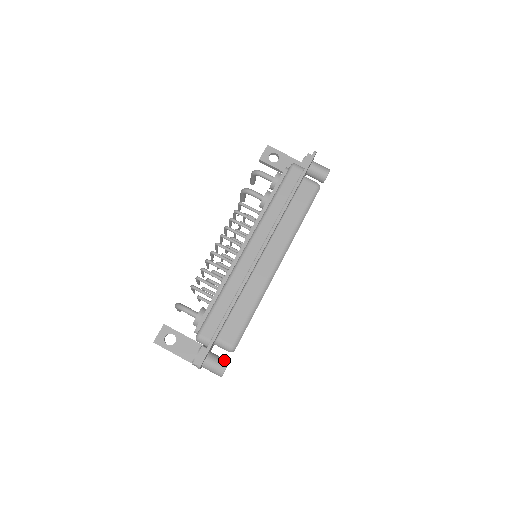
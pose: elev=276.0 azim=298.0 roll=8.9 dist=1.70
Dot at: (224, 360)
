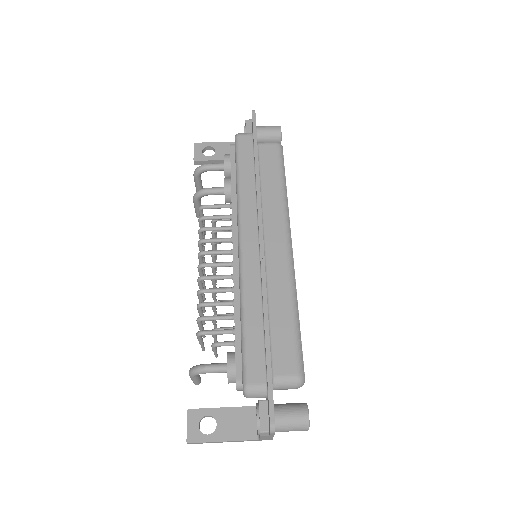
Dot at: (298, 403)
